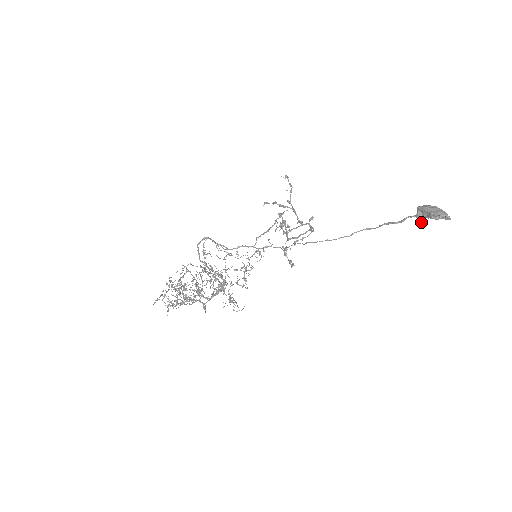
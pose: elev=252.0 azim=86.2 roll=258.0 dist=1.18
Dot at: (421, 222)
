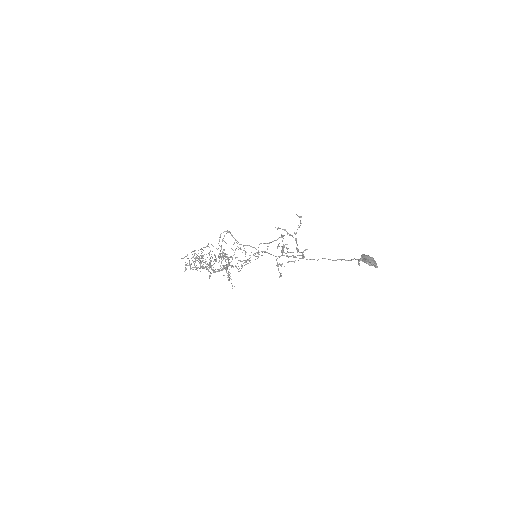
Dot at: (359, 263)
